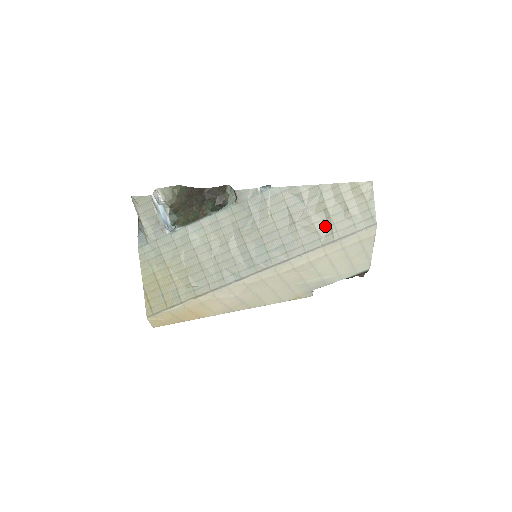
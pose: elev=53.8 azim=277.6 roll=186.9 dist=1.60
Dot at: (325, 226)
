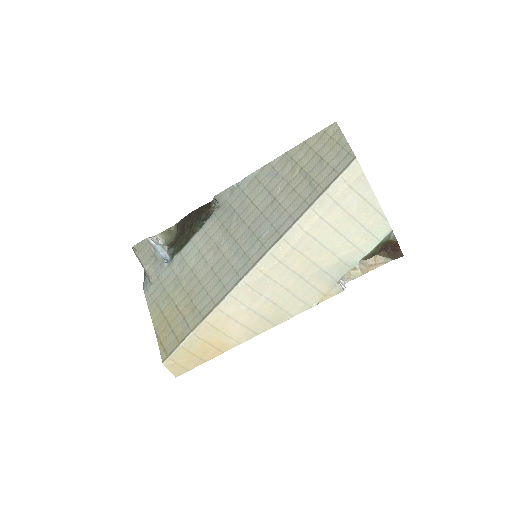
Dot at: (306, 186)
